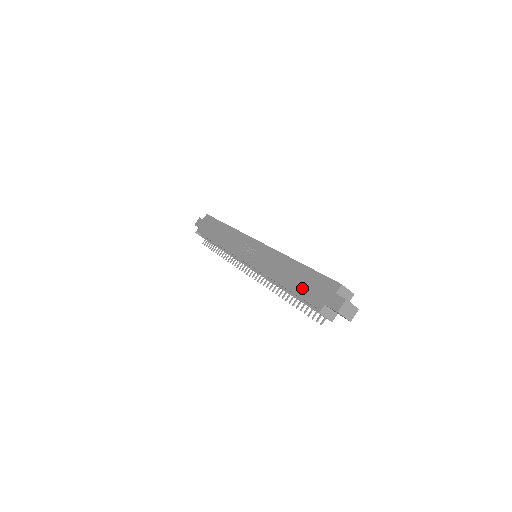
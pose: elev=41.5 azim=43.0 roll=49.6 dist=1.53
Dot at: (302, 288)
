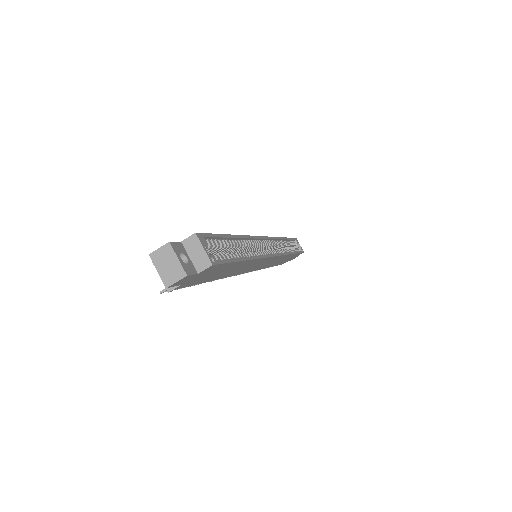
Dot at: occluded
